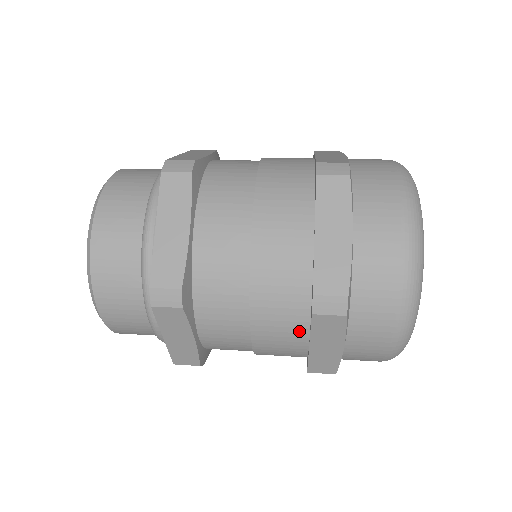
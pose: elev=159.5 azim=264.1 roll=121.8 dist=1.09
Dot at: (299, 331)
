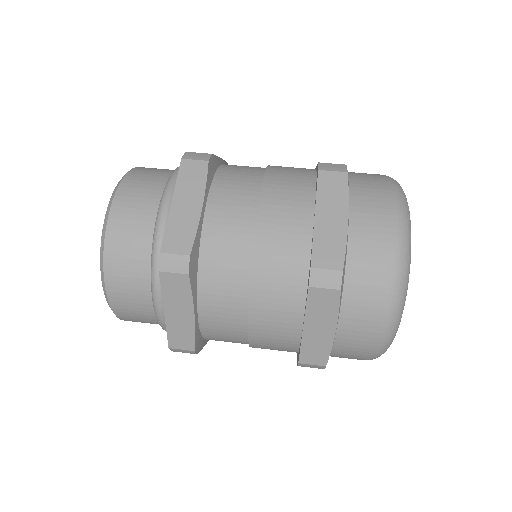
Dot at: (295, 310)
